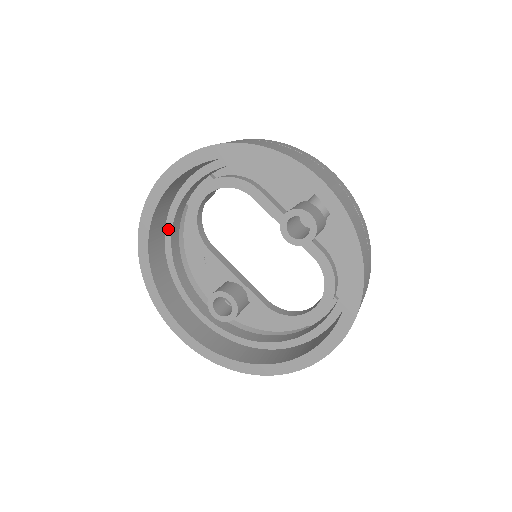
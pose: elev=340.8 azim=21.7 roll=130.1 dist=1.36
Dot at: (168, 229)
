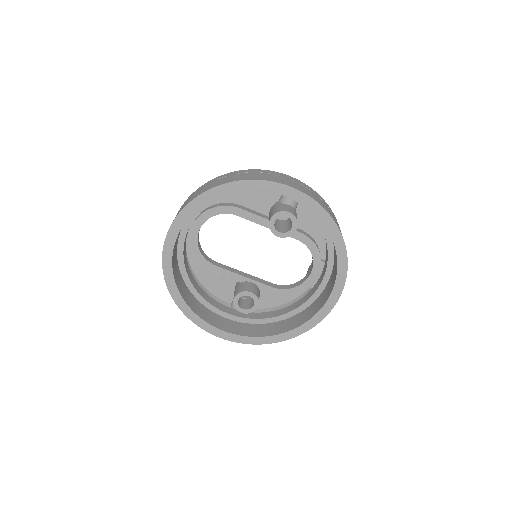
Dot at: (181, 264)
